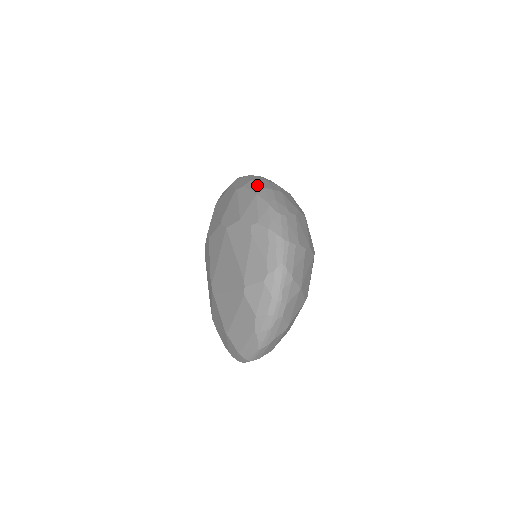
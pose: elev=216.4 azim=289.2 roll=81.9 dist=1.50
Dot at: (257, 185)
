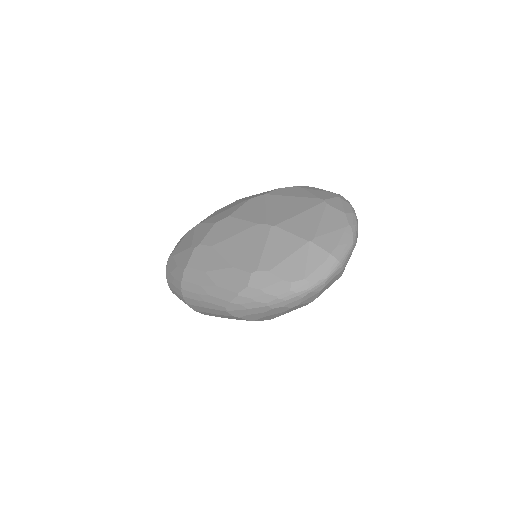
Dot at: occluded
